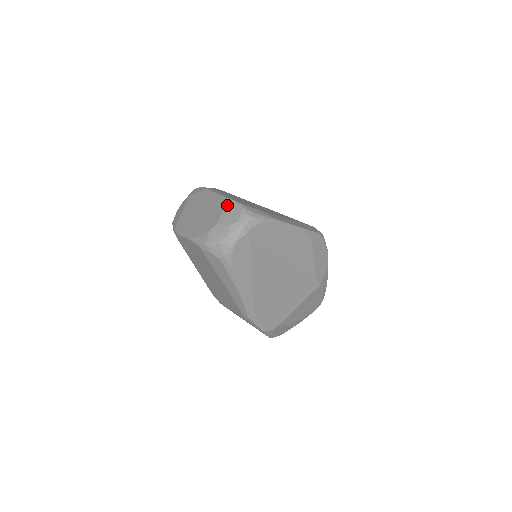
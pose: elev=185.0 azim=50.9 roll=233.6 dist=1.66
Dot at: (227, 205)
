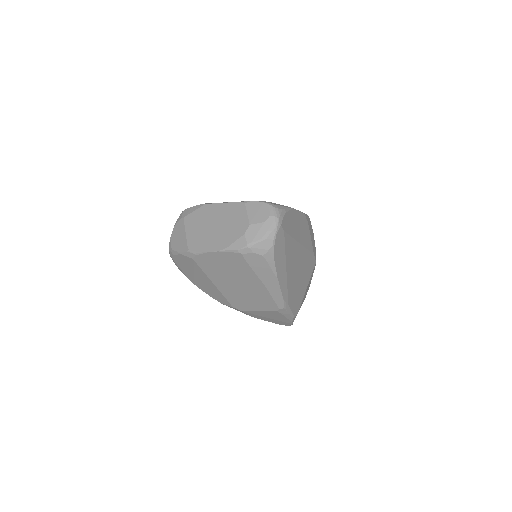
Dot at: (249, 207)
